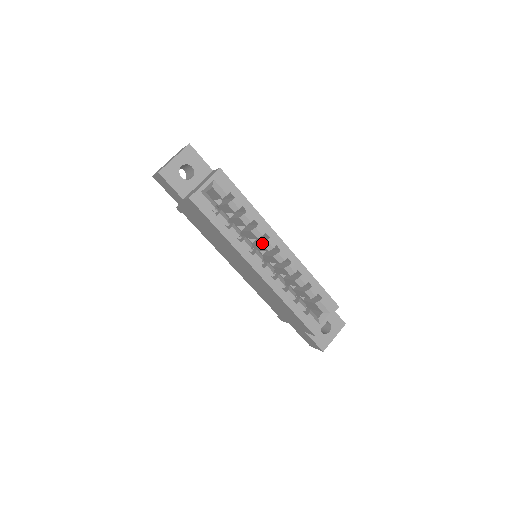
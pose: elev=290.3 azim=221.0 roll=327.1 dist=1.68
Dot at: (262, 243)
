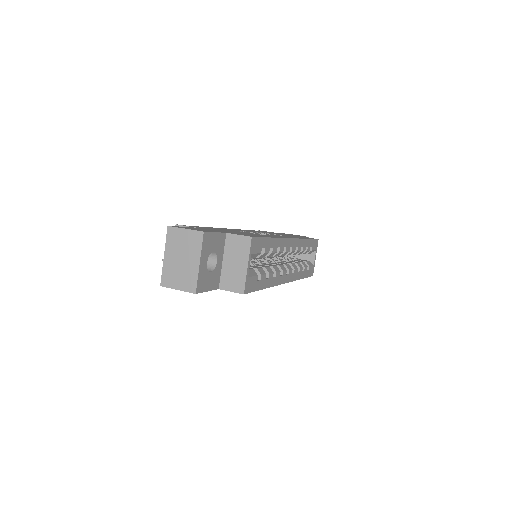
Dot at: occluded
